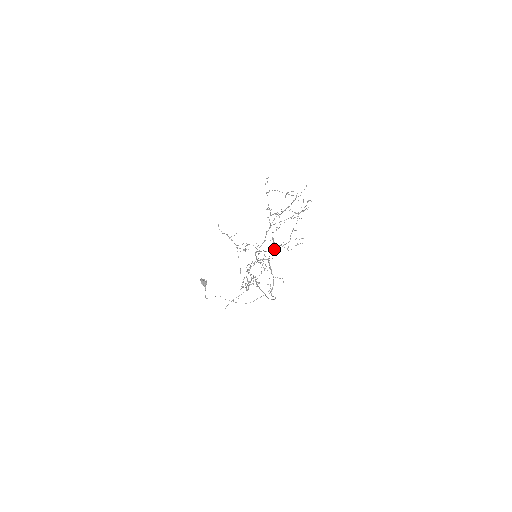
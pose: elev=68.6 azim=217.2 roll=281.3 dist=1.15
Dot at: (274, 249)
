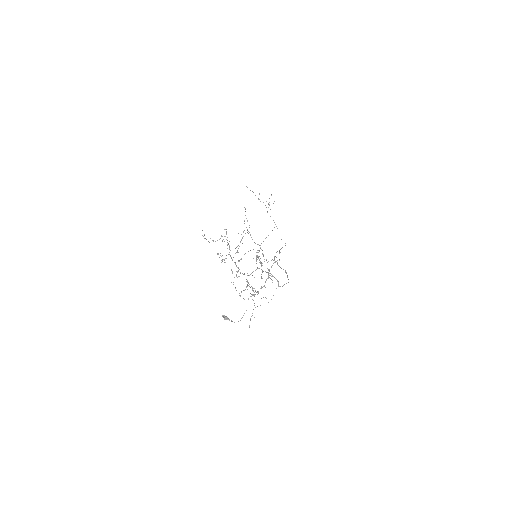
Dot at: (256, 257)
